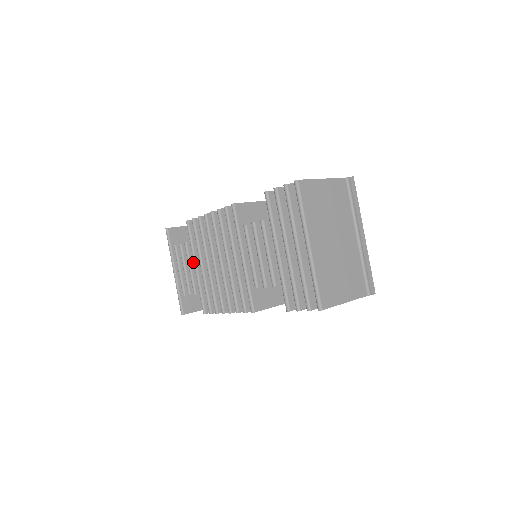
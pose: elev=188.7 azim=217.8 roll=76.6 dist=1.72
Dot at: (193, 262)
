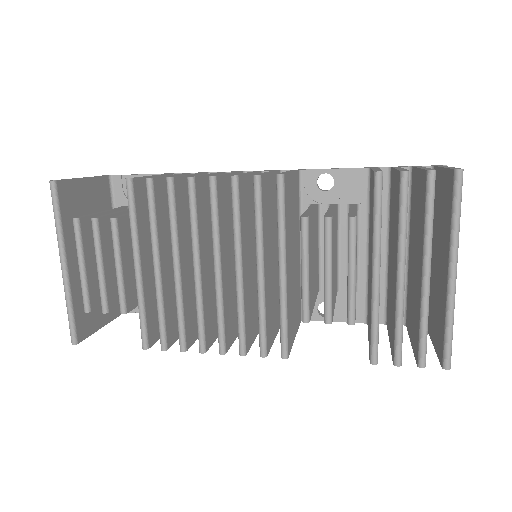
Dot at: (124, 255)
